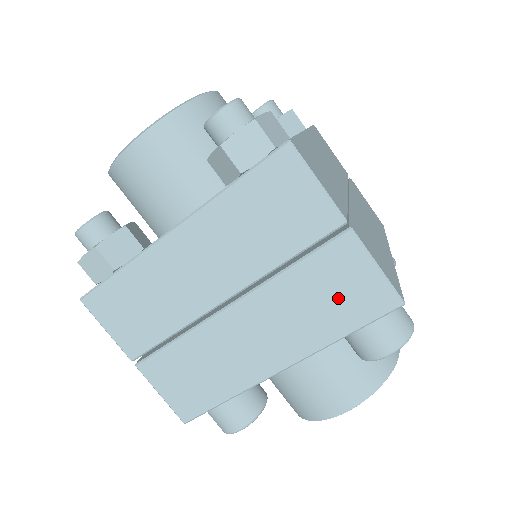
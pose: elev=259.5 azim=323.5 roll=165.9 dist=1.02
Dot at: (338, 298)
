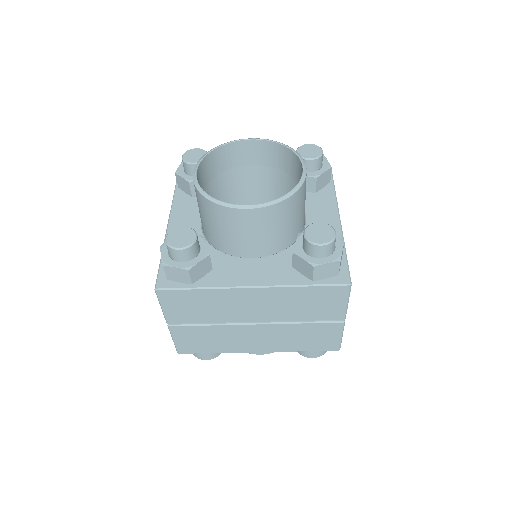
Dot at: (313, 340)
